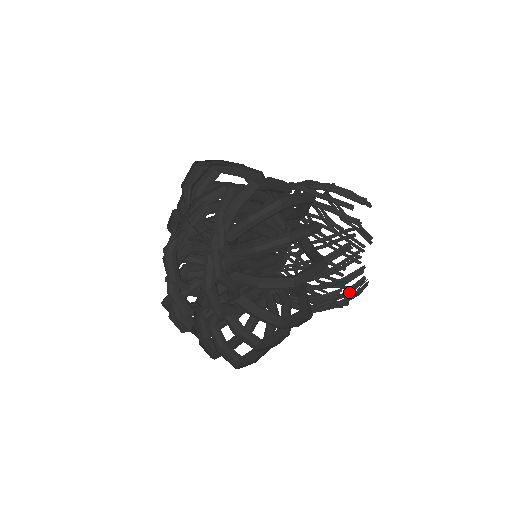
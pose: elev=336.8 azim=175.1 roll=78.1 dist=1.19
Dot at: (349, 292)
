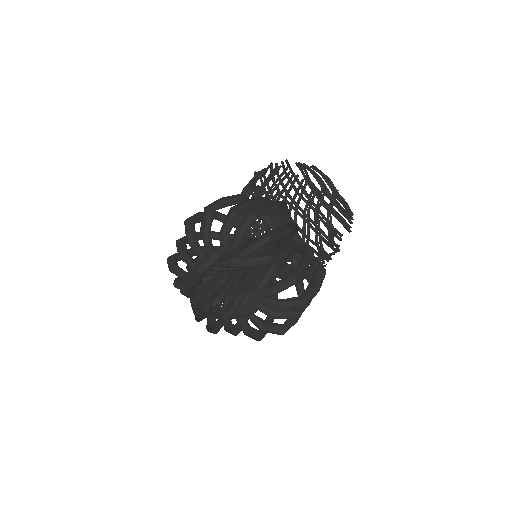
Dot at: occluded
